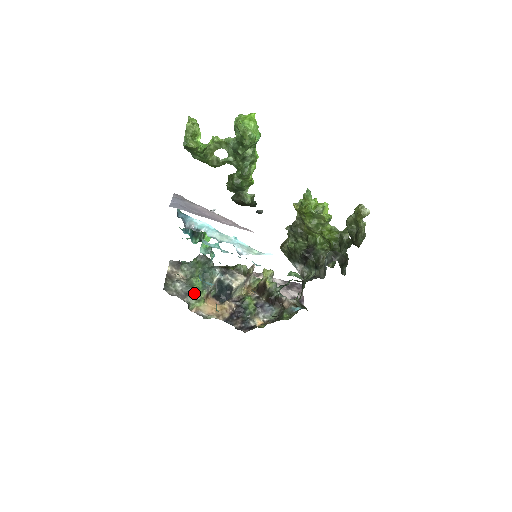
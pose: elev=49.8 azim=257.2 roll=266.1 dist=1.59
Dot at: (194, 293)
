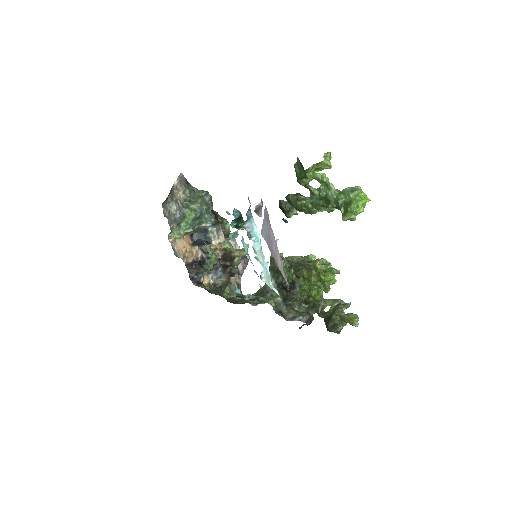
Dot at: (181, 224)
